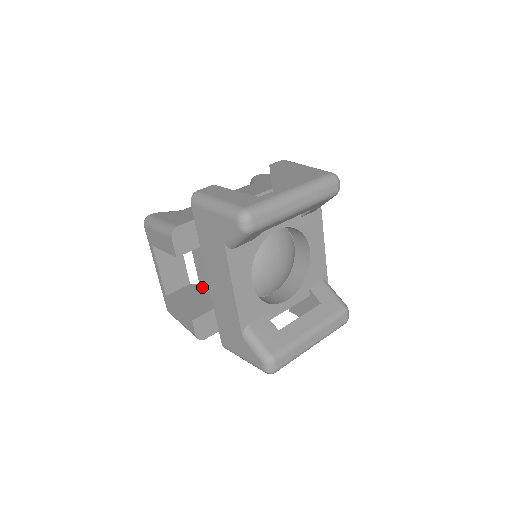
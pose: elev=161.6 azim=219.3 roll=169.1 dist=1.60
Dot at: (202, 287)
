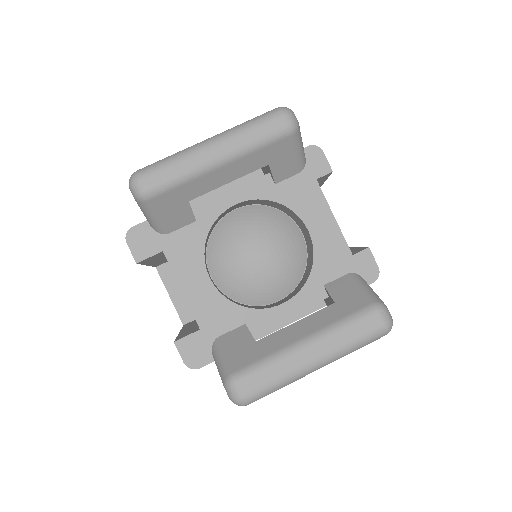
Dot at: occluded
